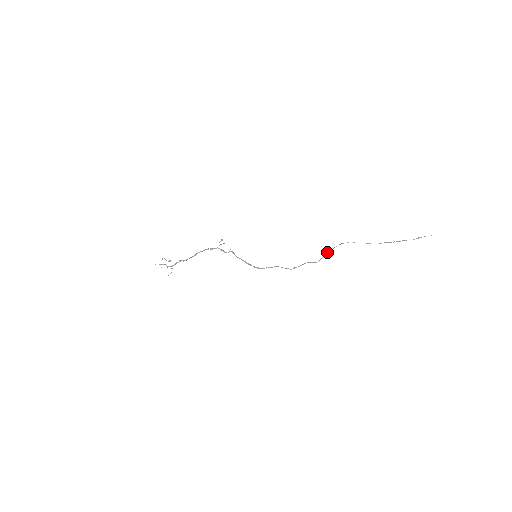
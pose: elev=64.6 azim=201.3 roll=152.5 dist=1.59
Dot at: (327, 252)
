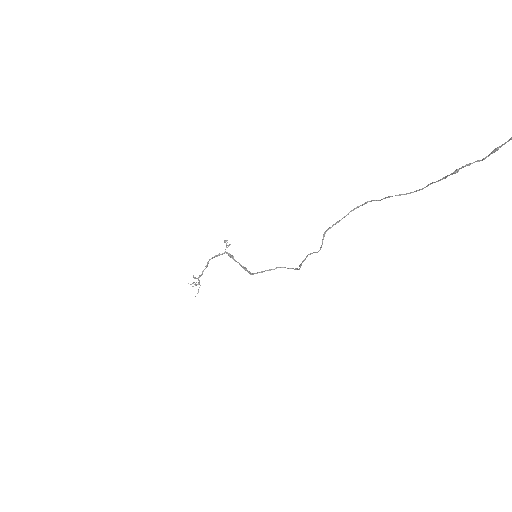
Dot at: (326, 230)
